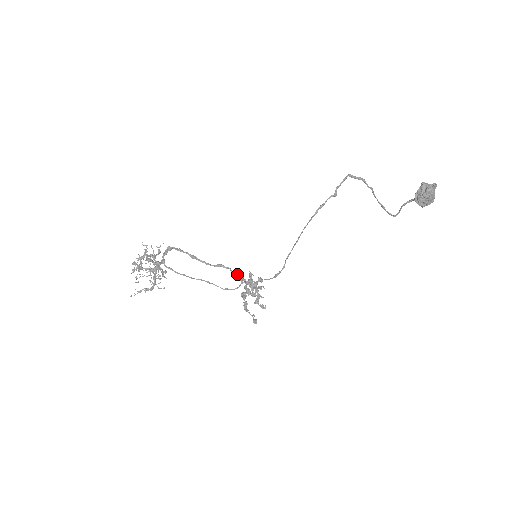
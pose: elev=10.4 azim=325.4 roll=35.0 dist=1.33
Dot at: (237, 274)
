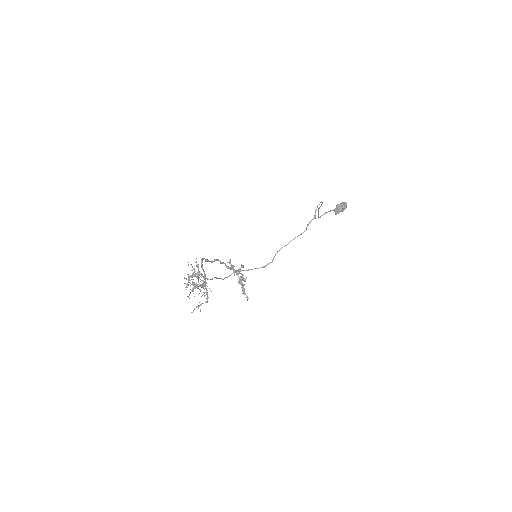
Dot at: (224, 263)
